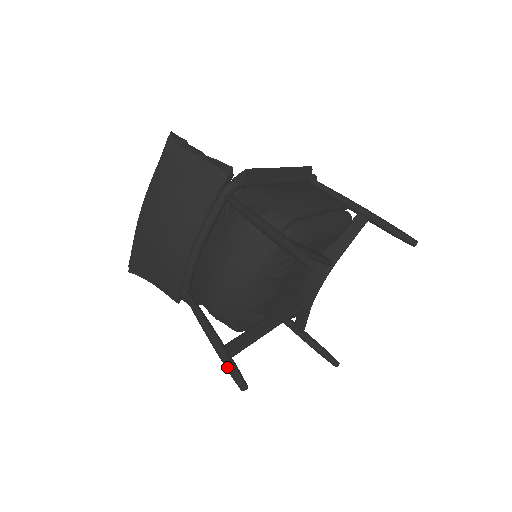
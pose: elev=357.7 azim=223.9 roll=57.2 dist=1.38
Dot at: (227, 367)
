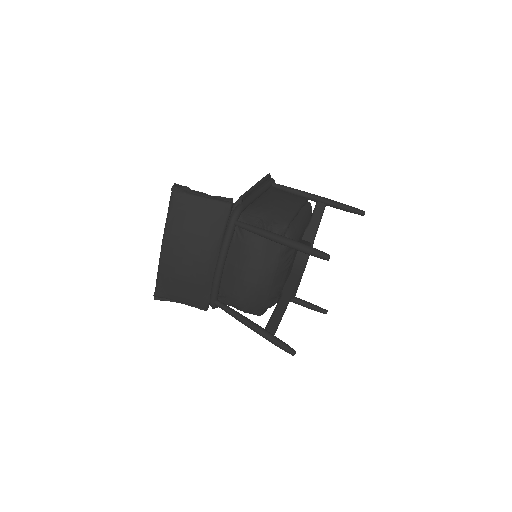
Dot at: (276, 344)
